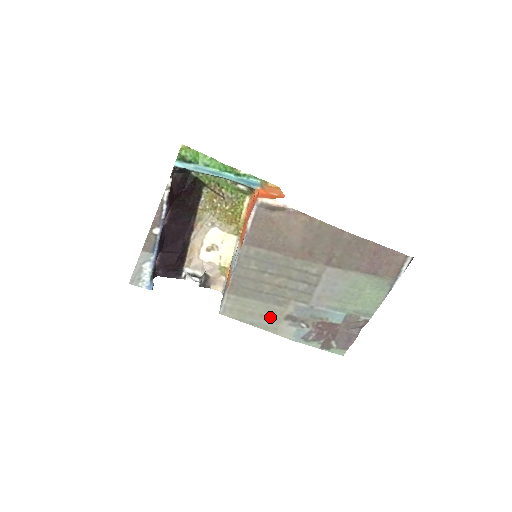
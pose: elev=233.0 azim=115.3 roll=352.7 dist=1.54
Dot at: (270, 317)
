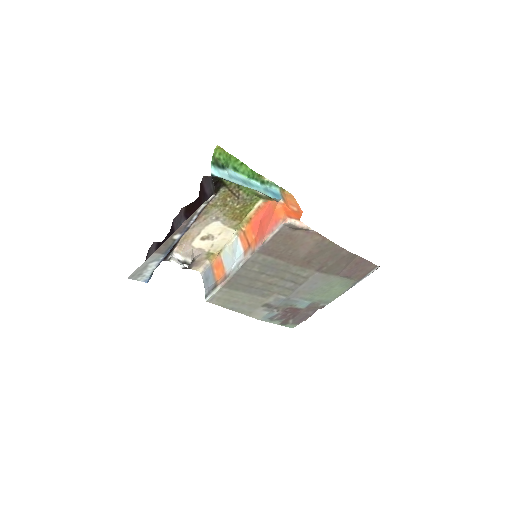
Dot at: (250, 304)
